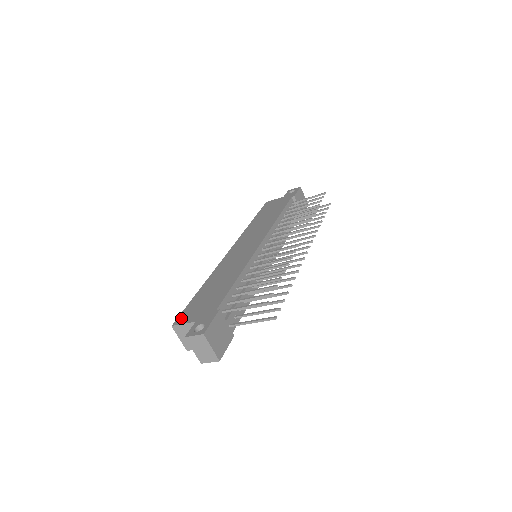
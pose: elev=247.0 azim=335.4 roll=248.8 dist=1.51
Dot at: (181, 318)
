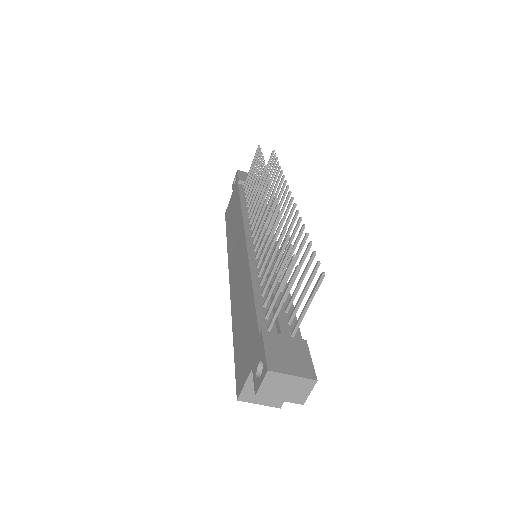
Dot at: (238, 382)
